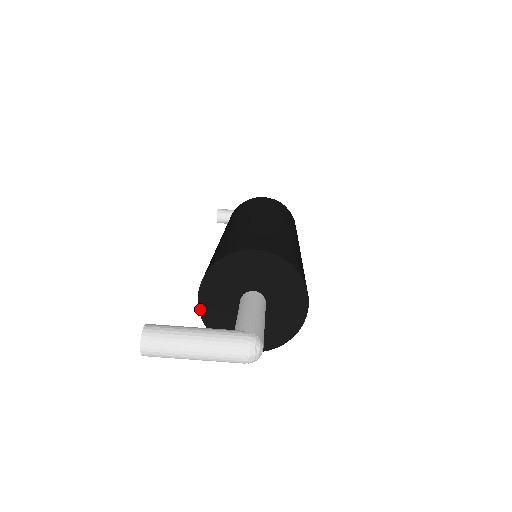
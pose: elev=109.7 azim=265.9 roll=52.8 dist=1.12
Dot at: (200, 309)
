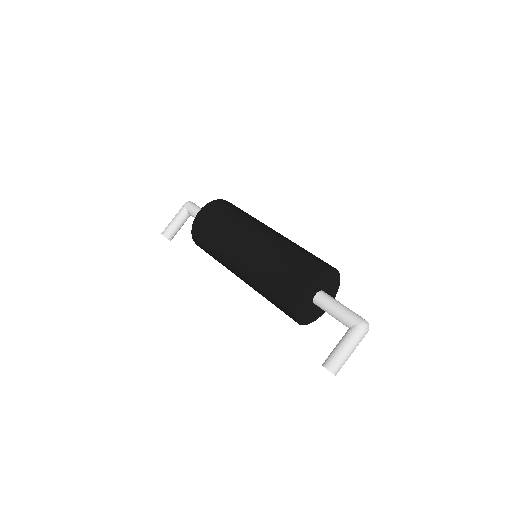
Dot at: (302, 324)
